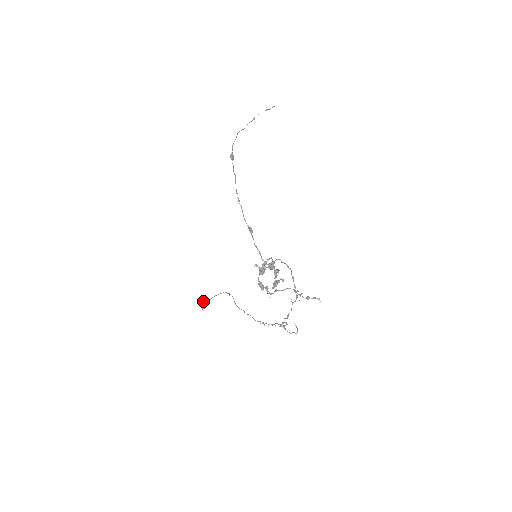
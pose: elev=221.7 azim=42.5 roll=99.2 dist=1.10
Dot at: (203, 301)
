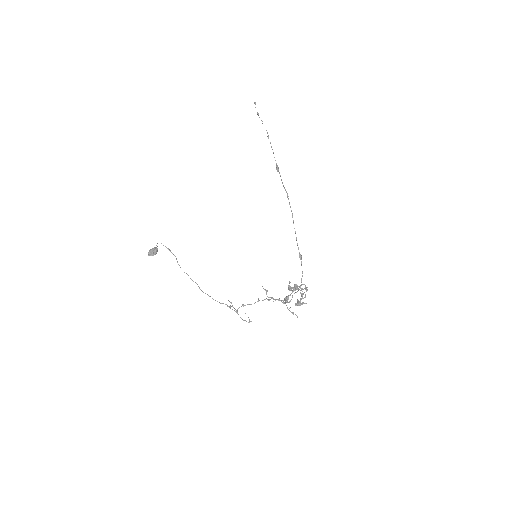
Dot at: (153, 248)
